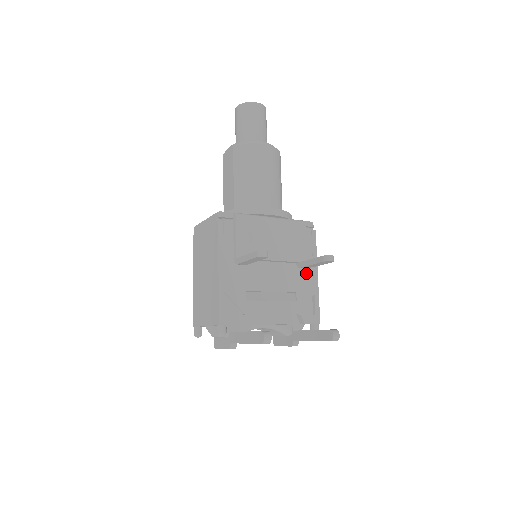
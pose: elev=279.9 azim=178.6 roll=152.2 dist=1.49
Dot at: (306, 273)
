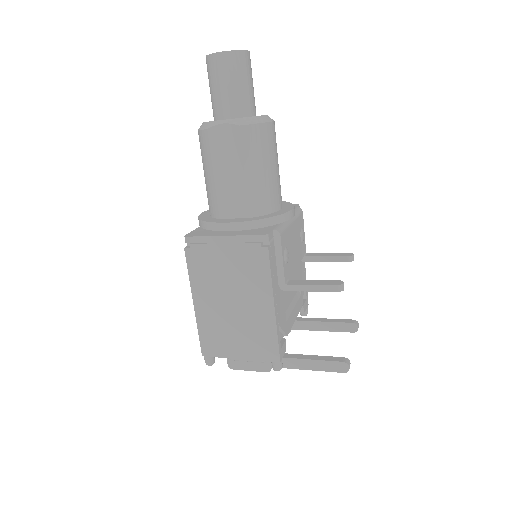
Dot at: (301, 262)
